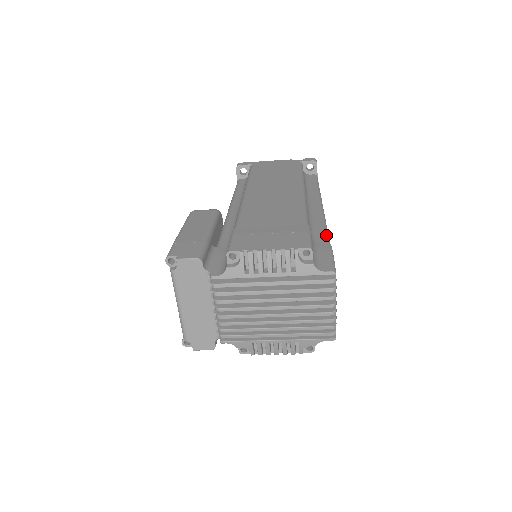
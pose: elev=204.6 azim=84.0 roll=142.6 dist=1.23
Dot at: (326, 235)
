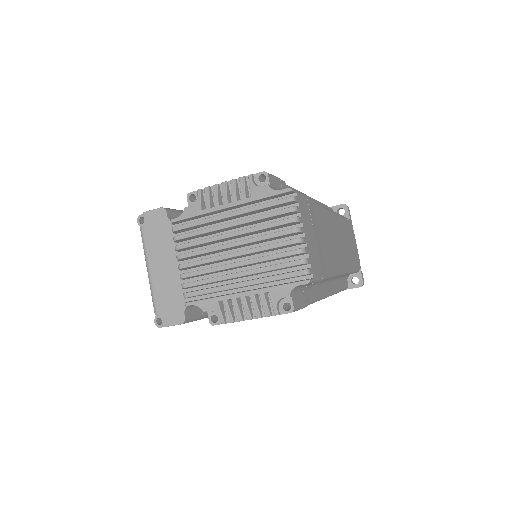
Dot at: occluded
